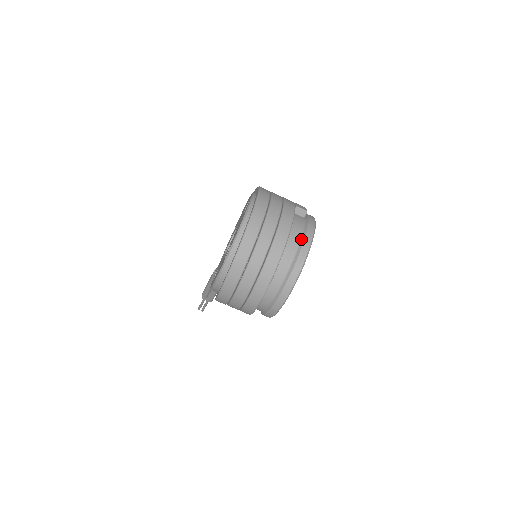
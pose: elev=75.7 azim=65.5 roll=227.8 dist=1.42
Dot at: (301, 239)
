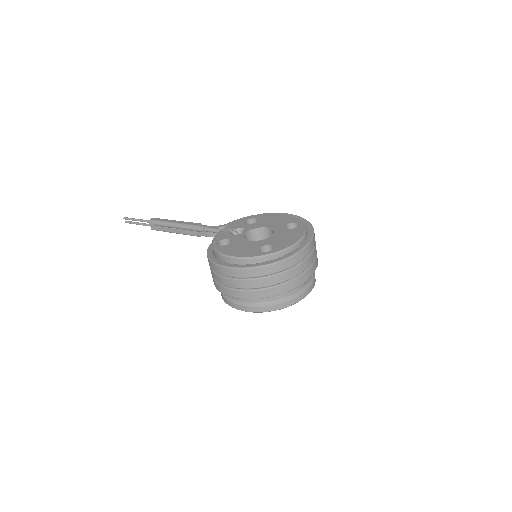
Dot at: (308, 284)
